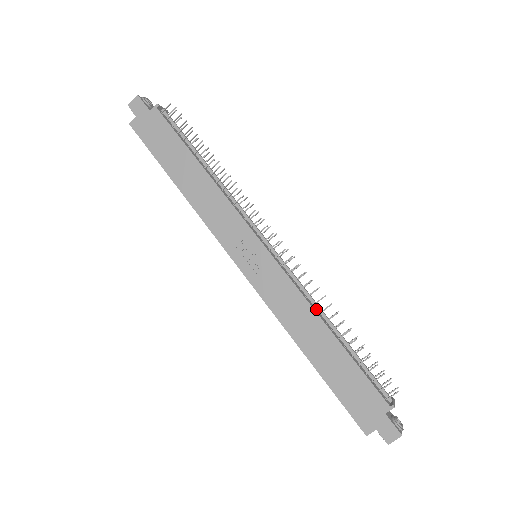
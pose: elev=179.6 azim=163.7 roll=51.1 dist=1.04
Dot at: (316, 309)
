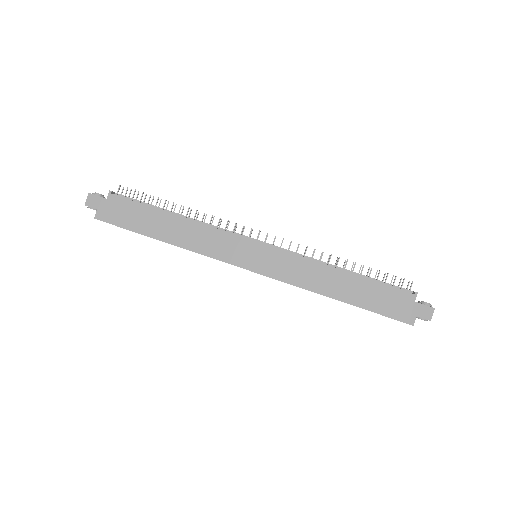
Dot at: (323, 264)
